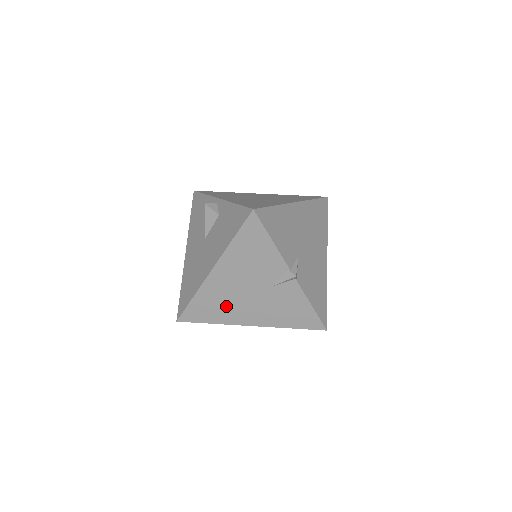
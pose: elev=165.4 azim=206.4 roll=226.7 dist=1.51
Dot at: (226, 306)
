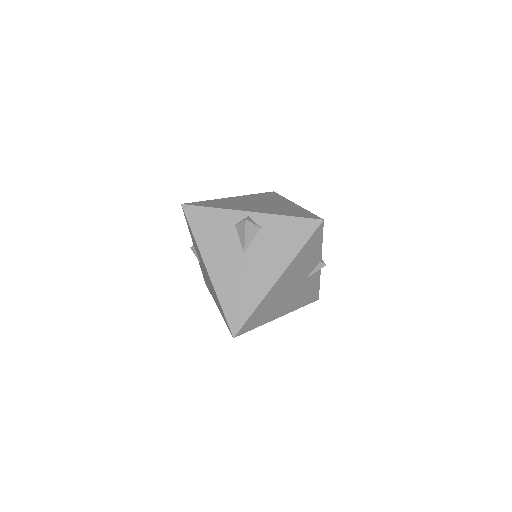
Dot at: (273, 307)
